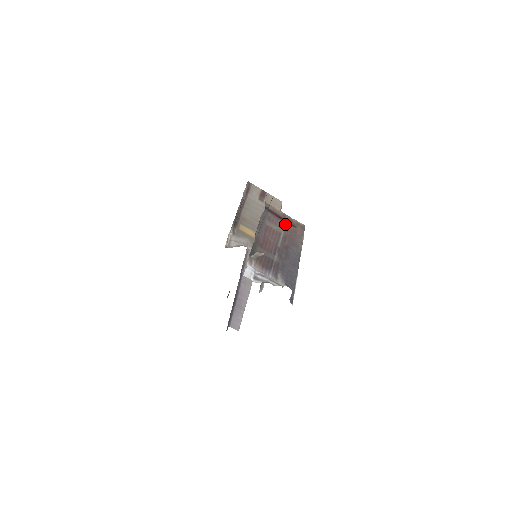
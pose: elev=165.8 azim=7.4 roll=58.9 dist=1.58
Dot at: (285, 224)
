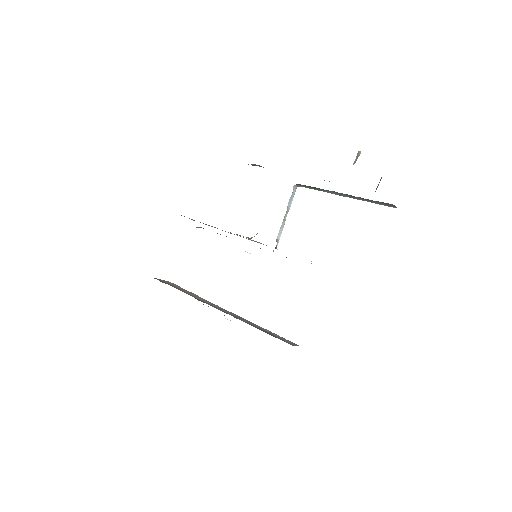
Dot at: occluded
